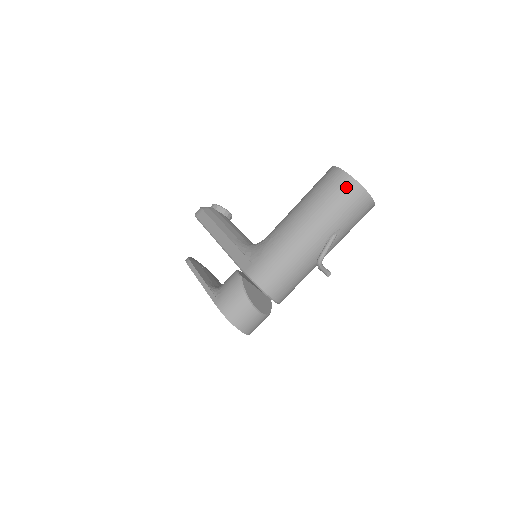
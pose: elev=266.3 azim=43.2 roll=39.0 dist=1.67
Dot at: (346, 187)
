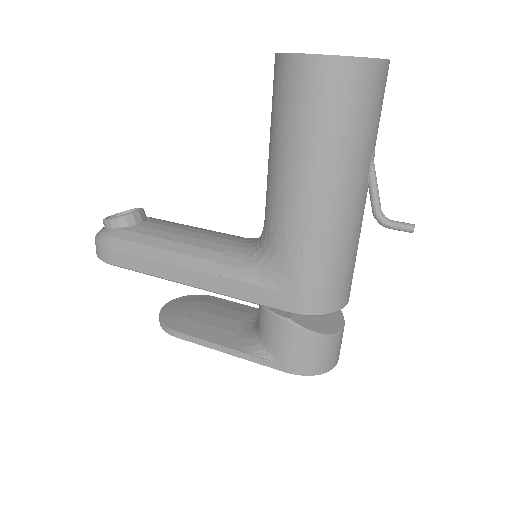
Dot at: (353, 83)
